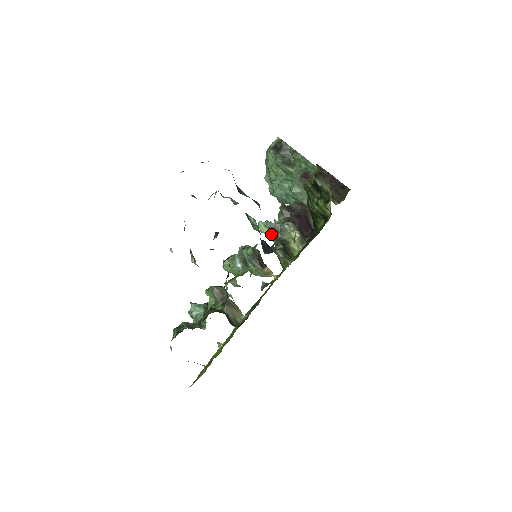
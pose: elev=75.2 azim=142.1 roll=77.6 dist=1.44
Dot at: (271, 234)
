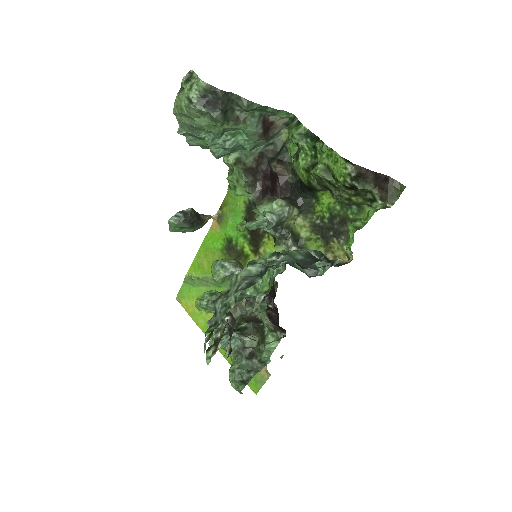
Dot at: (263, 226)
